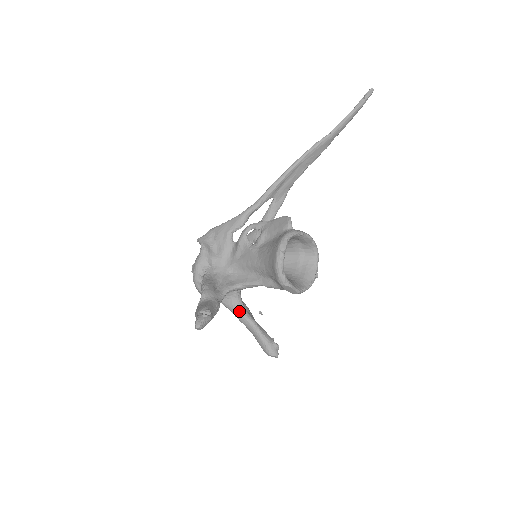
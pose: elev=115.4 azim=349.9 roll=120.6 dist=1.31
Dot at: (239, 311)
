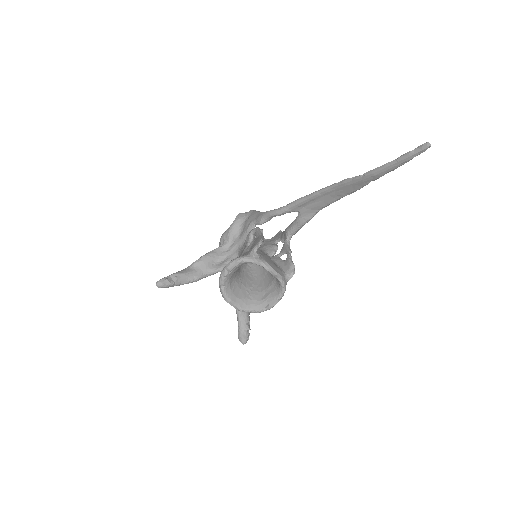
Dot at: occluded
